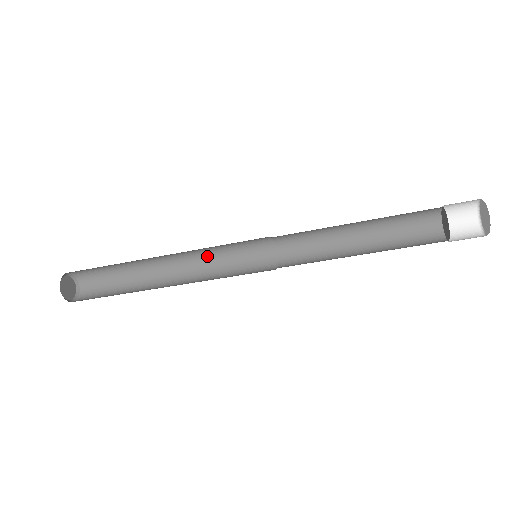
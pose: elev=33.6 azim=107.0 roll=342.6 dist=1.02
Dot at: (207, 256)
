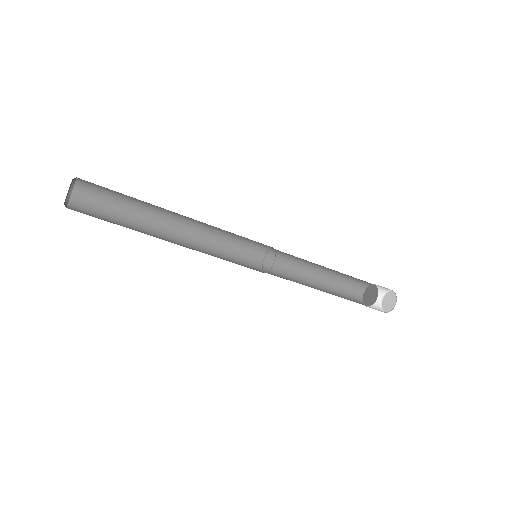
Dot at: (210, 239)
